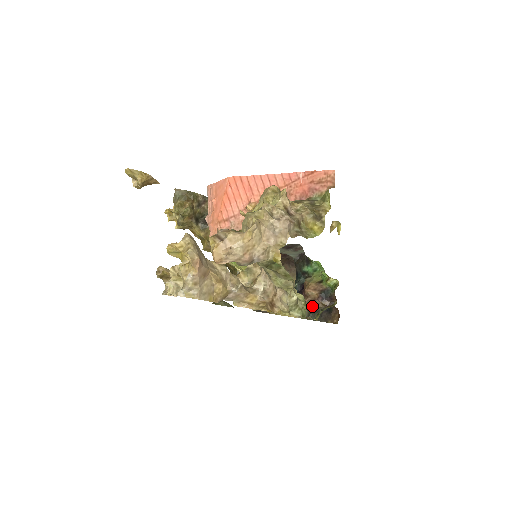
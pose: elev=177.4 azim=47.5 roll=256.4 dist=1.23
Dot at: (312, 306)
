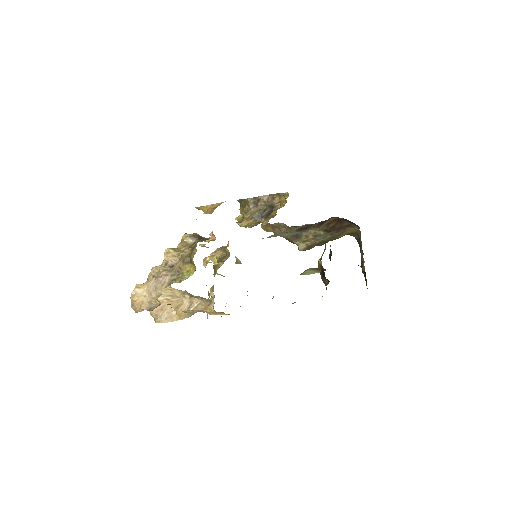
Dot at: (324, 282)
